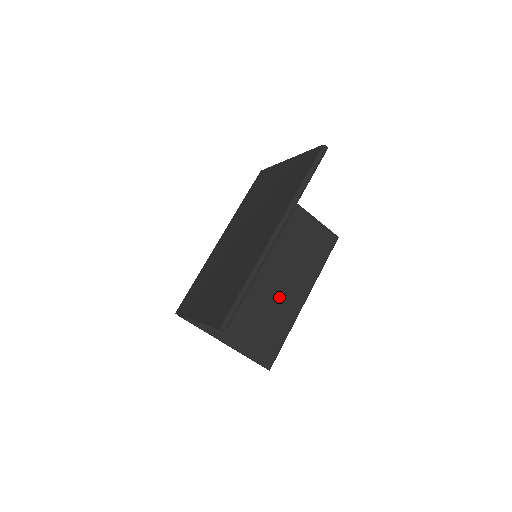
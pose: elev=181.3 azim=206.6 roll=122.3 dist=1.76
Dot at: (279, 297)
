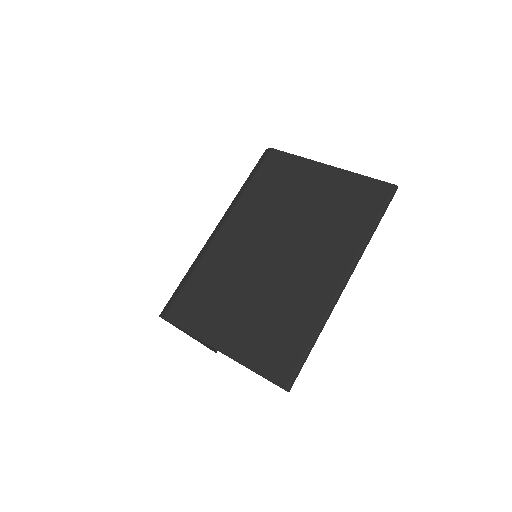
Dot at: occluded
